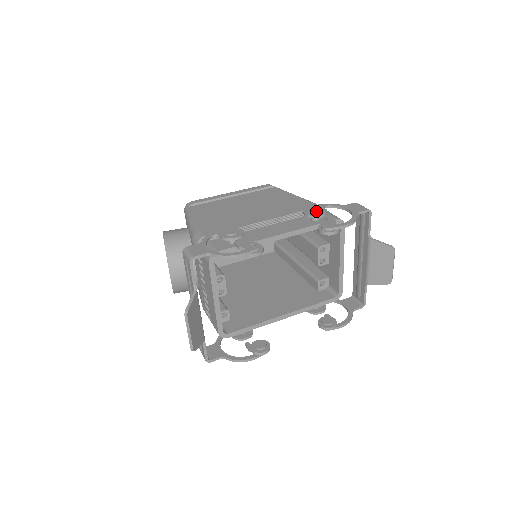
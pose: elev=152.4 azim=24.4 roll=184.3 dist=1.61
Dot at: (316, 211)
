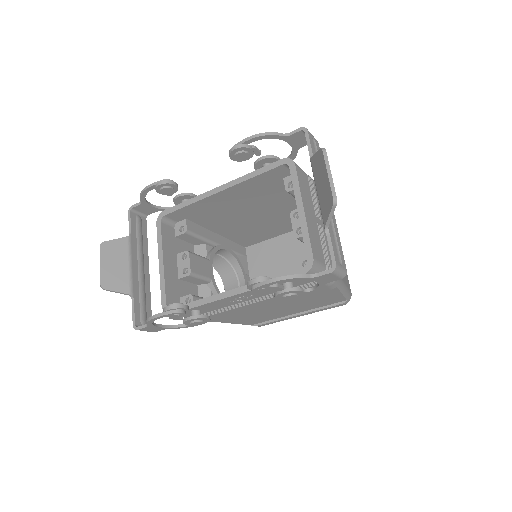
Dot at: occluded
